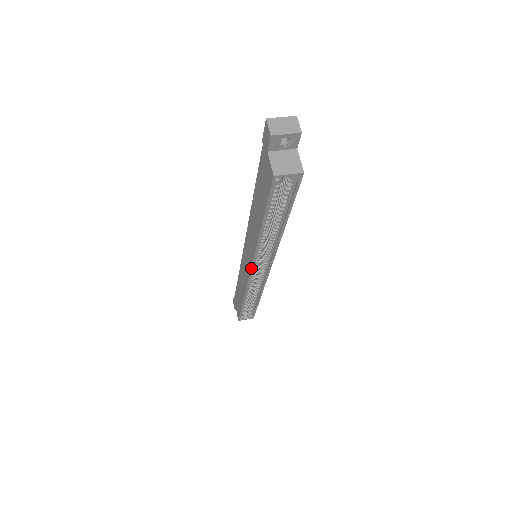
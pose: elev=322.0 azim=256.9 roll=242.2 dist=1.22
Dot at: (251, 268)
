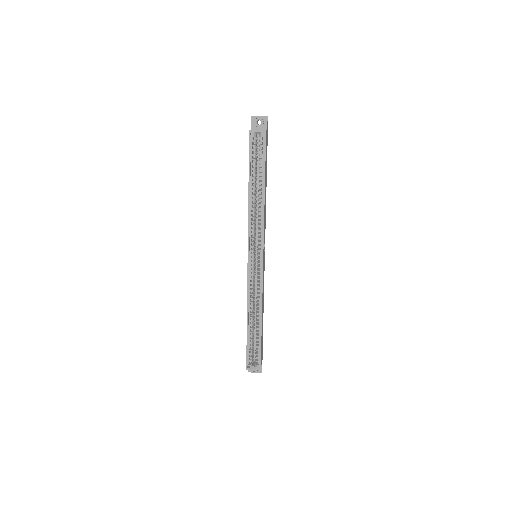
Dot at: (248, 251)
